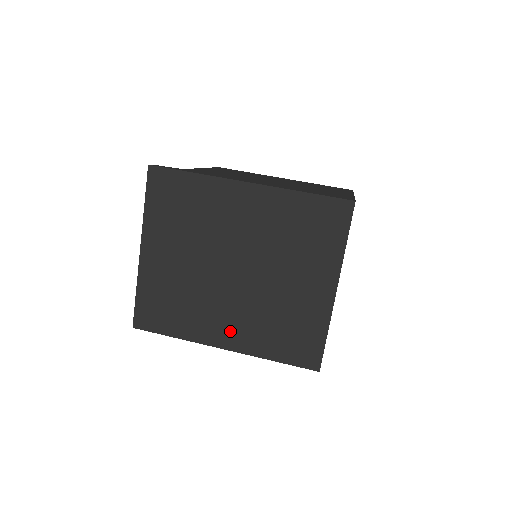
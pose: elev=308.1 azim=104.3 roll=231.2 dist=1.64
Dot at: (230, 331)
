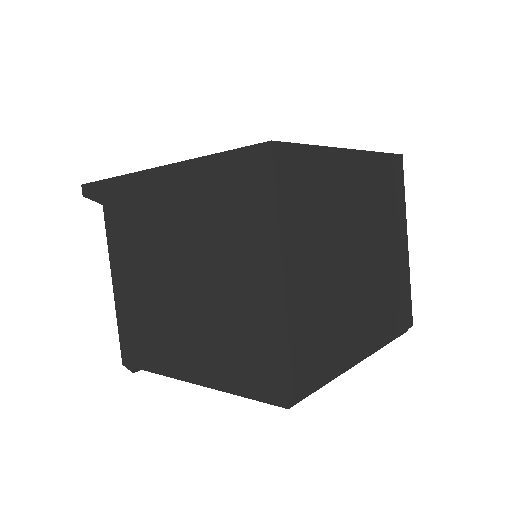
Dot at: occluded
